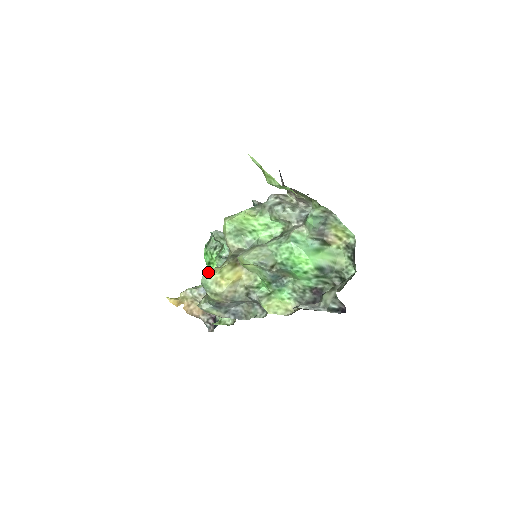
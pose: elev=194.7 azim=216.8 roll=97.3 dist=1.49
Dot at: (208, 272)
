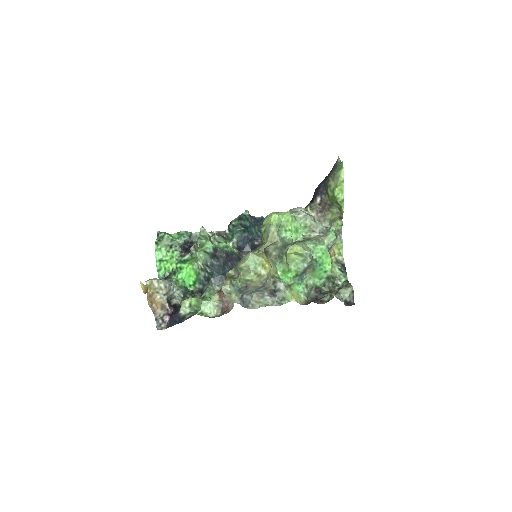
Dot at: (254, 254)
